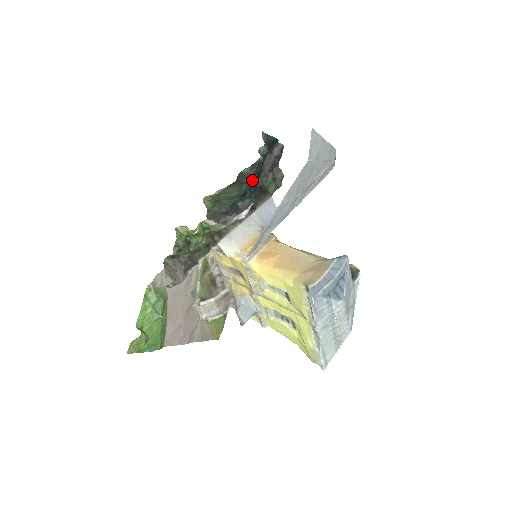
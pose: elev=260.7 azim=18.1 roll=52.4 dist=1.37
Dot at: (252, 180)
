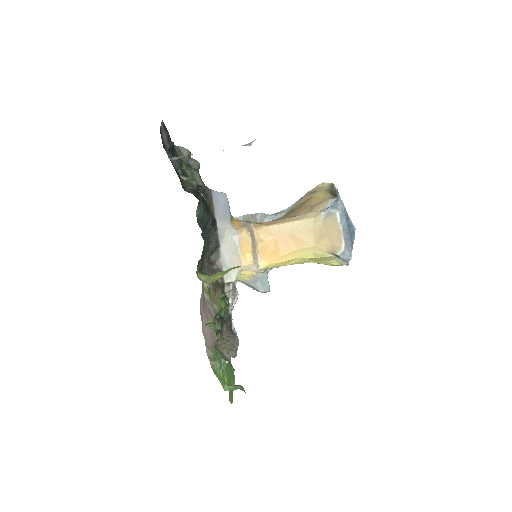
Dot at: (206, 211)
